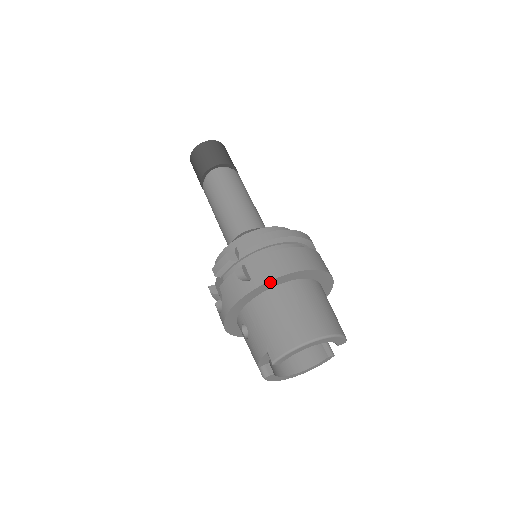
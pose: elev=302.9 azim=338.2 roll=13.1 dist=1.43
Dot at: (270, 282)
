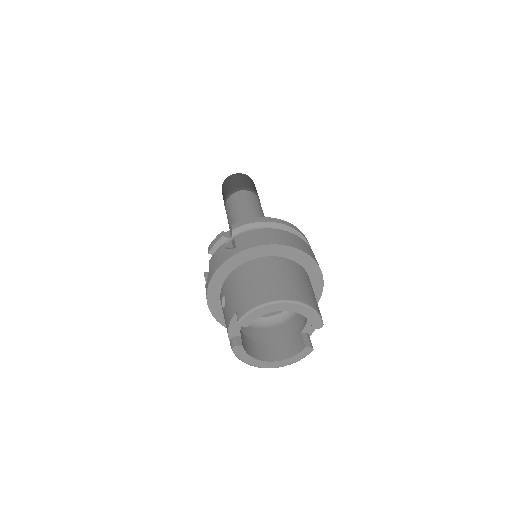
Dot at: (252, 250)
